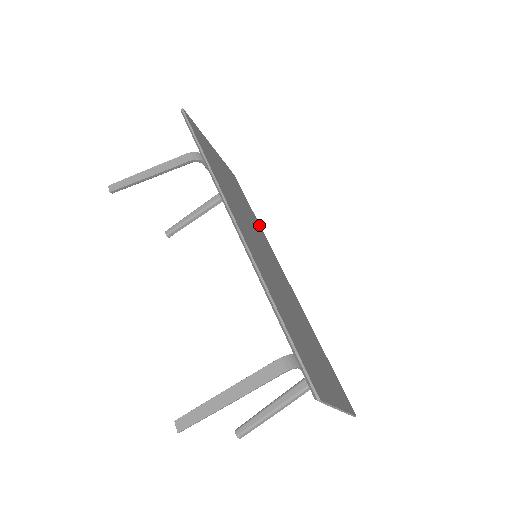
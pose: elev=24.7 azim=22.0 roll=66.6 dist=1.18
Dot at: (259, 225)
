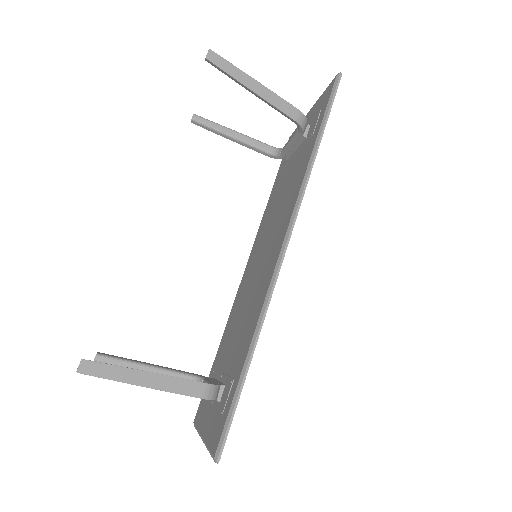
Dot at: occluded
